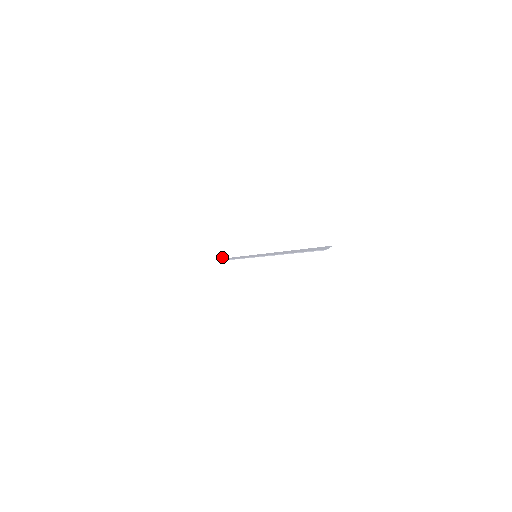
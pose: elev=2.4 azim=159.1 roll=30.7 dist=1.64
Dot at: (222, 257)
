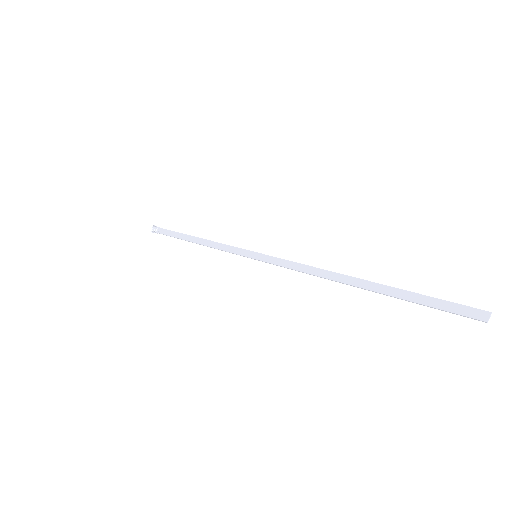
Dot at: occluded
